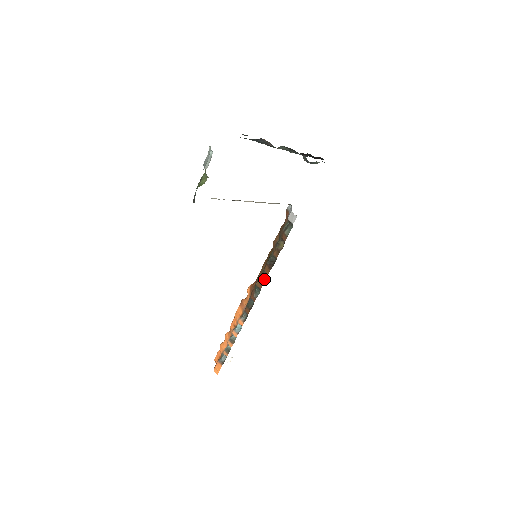
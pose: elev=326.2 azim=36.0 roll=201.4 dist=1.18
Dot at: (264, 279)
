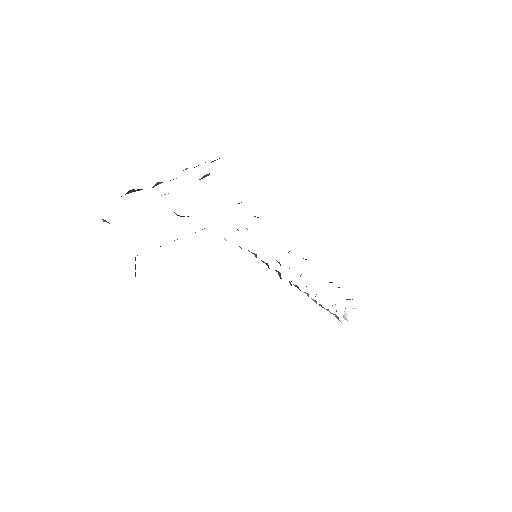
Dot at: (279, 273)
